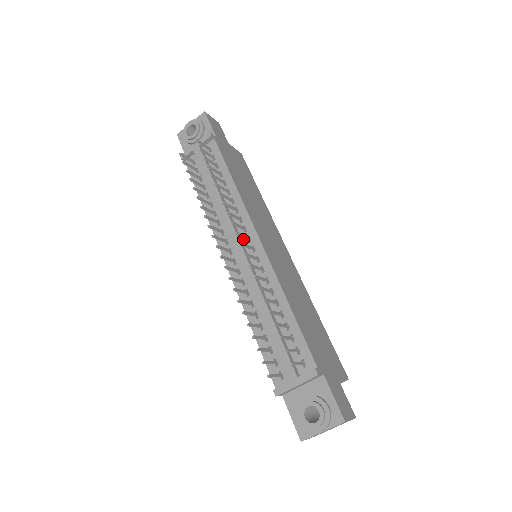
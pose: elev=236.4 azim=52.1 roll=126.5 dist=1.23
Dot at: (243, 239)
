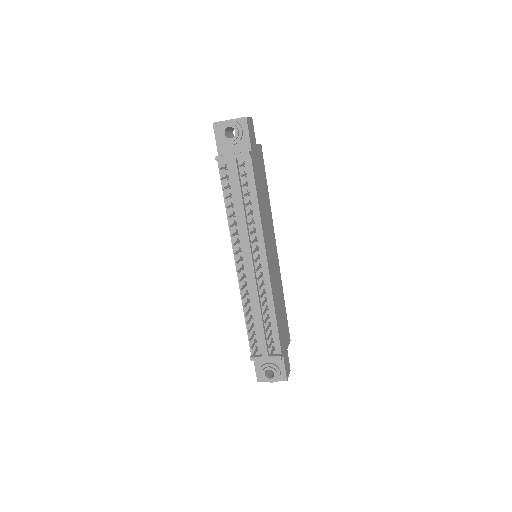
Dot at: (254, 255)
